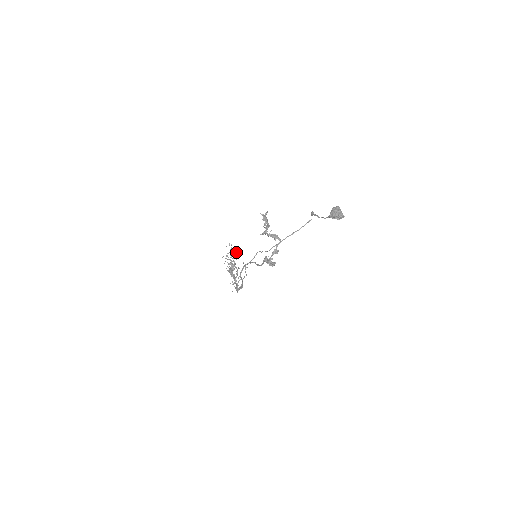
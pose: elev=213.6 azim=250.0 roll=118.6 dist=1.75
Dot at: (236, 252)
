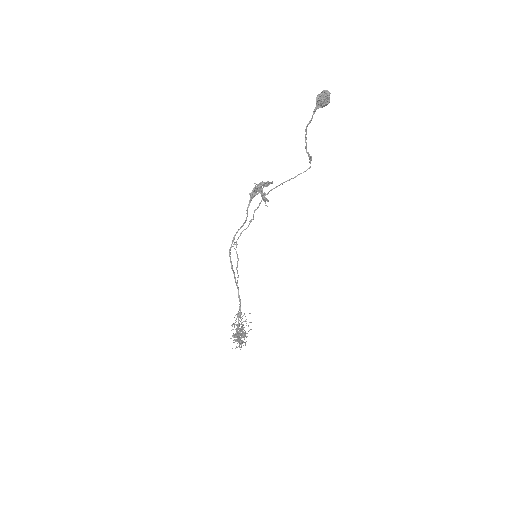
Dot at: occluded
